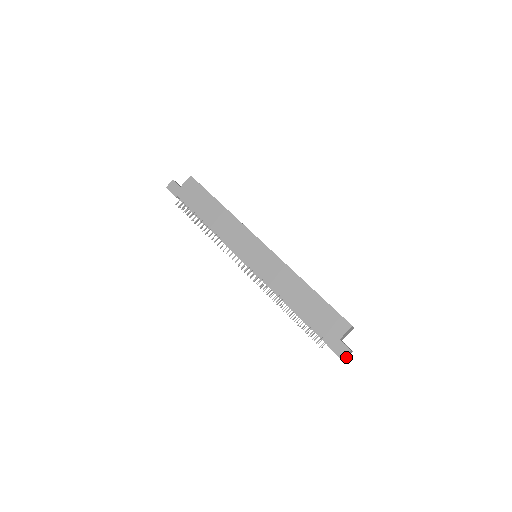
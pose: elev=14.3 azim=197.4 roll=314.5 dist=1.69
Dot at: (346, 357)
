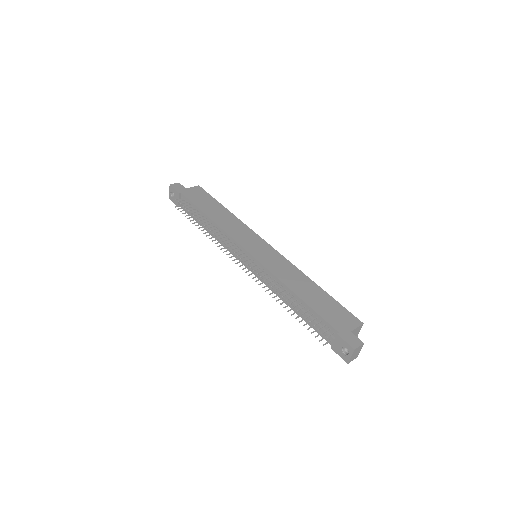
Dot at: (352, 358)
